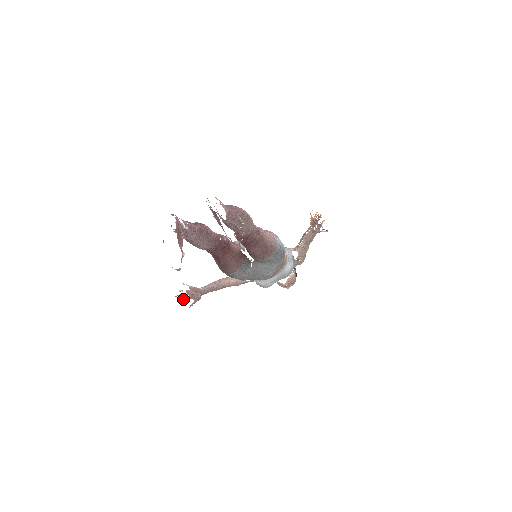
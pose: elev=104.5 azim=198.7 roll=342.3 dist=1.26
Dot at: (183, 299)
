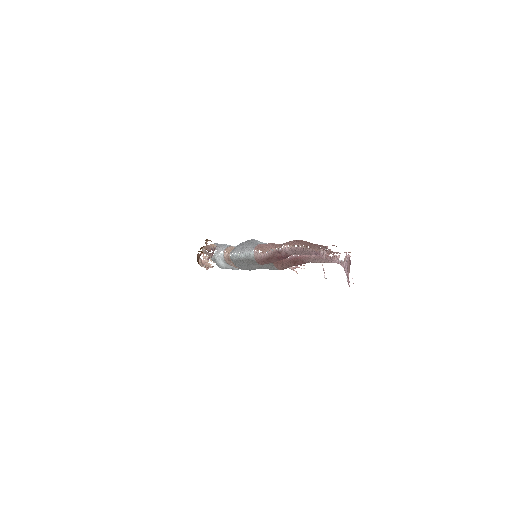
Dot at: (213, 253)
